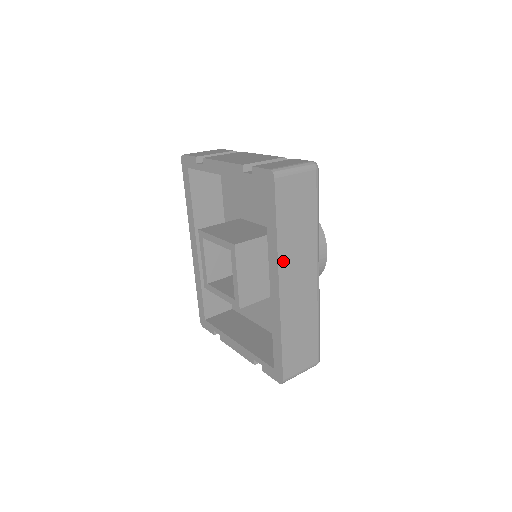
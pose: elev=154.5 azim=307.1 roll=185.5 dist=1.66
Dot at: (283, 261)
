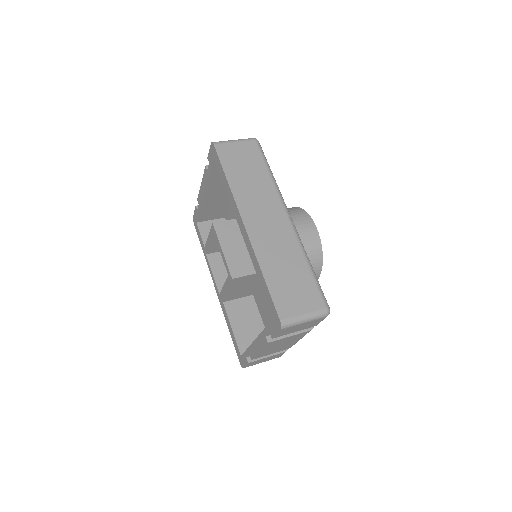
Dot at: (242, 203)
